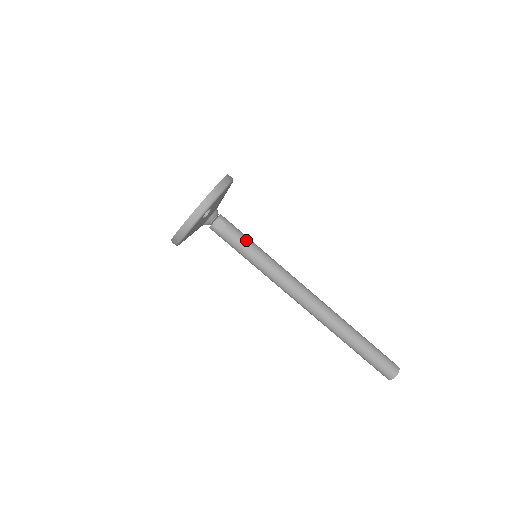
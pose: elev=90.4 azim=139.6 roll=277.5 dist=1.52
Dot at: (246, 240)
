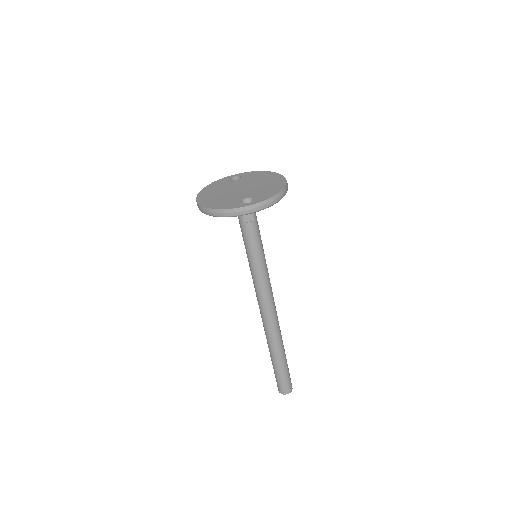
Dot at: (259, 241)
